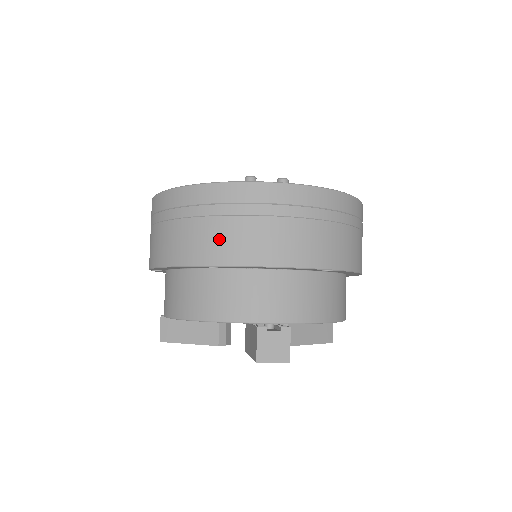
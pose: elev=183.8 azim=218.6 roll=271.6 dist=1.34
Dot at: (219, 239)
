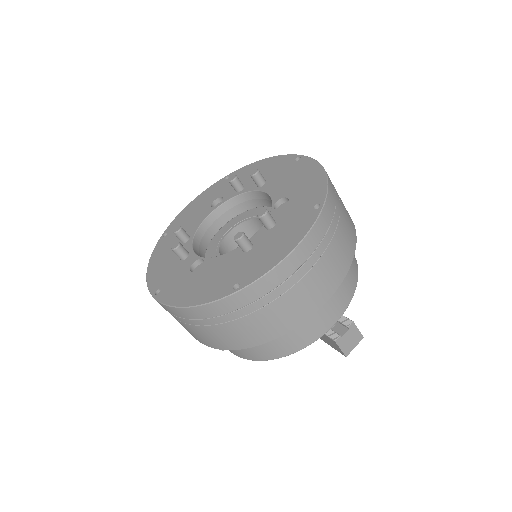
Dot at: (274, 320)
